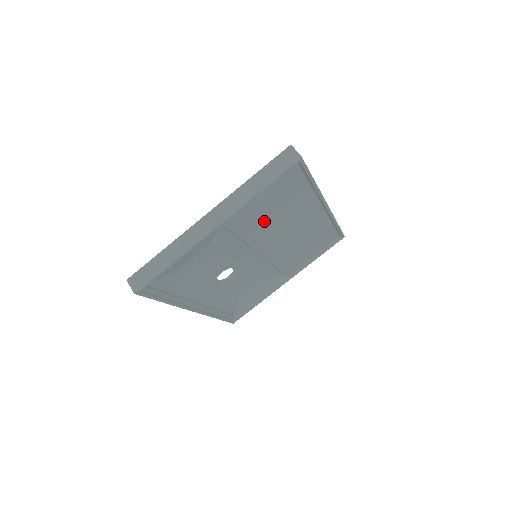
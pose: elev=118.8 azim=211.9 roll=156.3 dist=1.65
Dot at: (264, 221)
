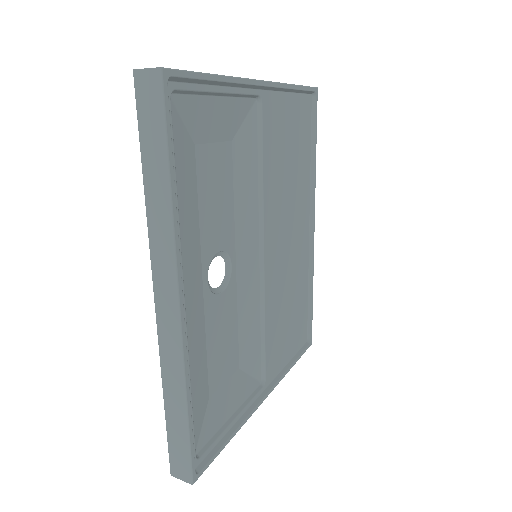
Dot at: (281, 165)
